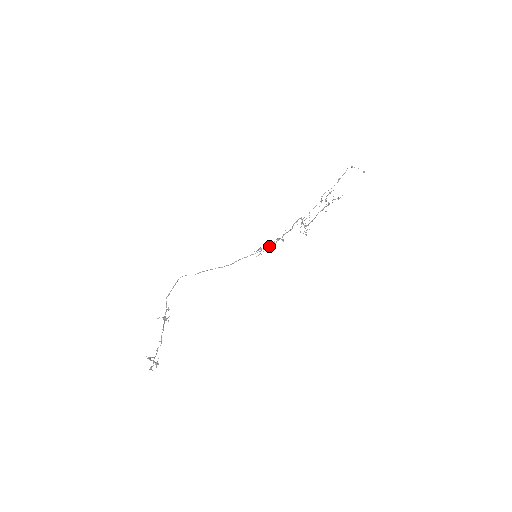
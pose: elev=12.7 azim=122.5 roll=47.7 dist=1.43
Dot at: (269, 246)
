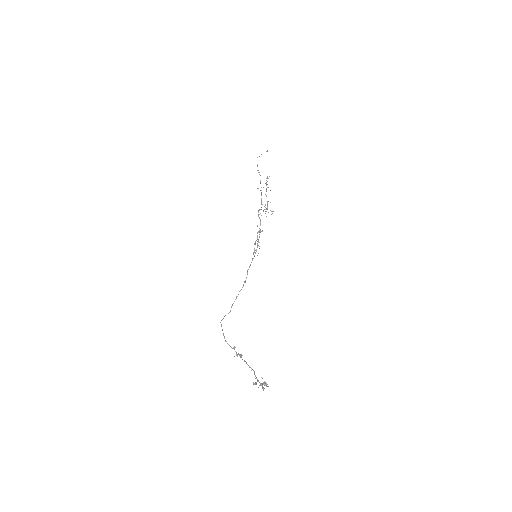
Dot at: (257, 241)
